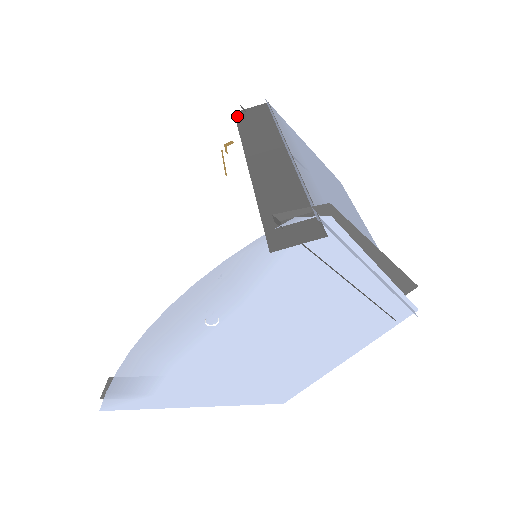
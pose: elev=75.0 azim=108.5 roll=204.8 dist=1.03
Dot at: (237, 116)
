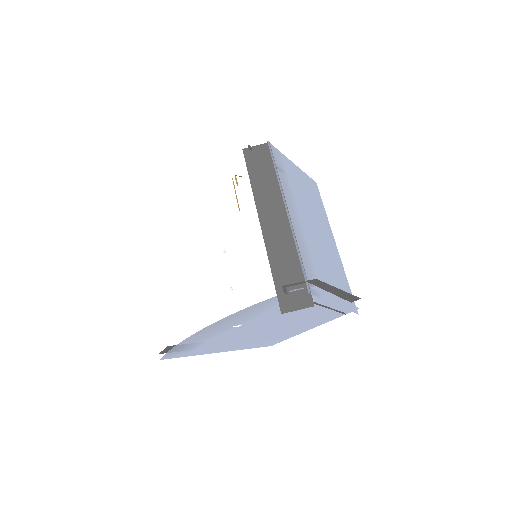
Dot at: (246, 155)
